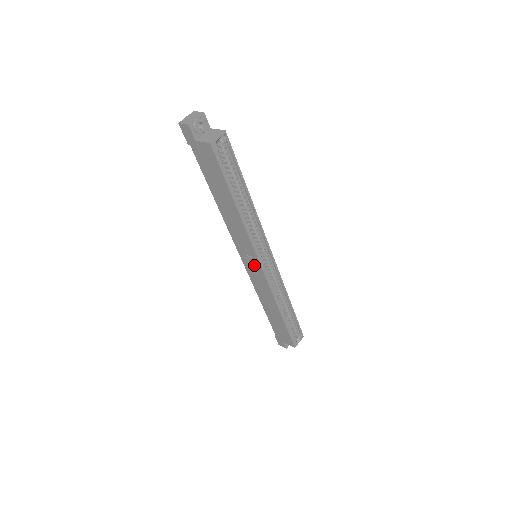
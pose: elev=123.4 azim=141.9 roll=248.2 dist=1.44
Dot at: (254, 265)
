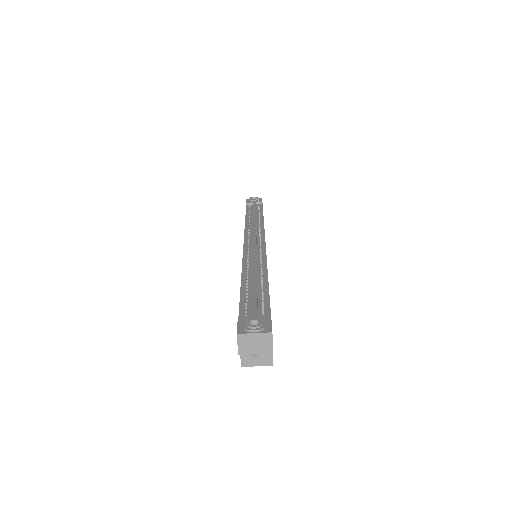
Dot at: occluded
